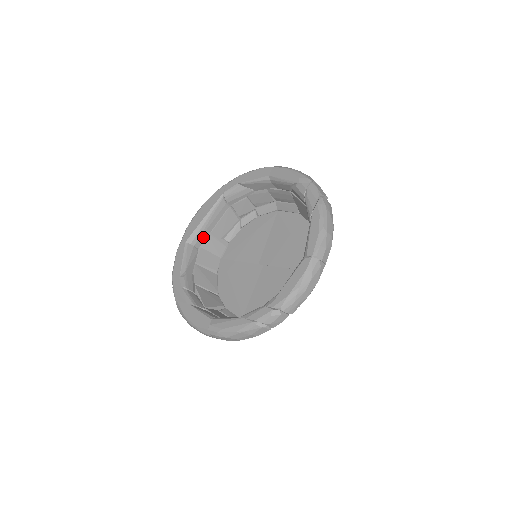
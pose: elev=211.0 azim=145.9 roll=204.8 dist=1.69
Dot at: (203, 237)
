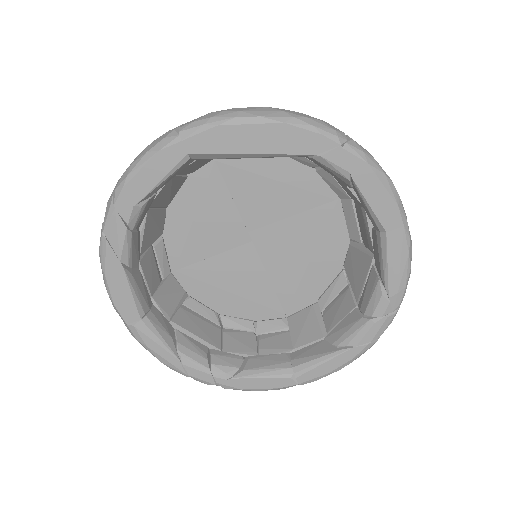
Dot at: occluded
